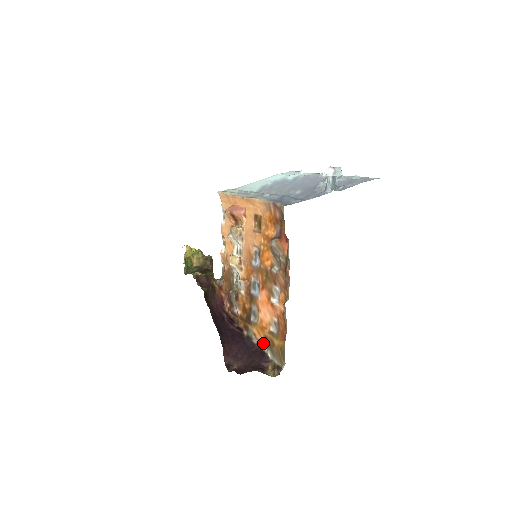
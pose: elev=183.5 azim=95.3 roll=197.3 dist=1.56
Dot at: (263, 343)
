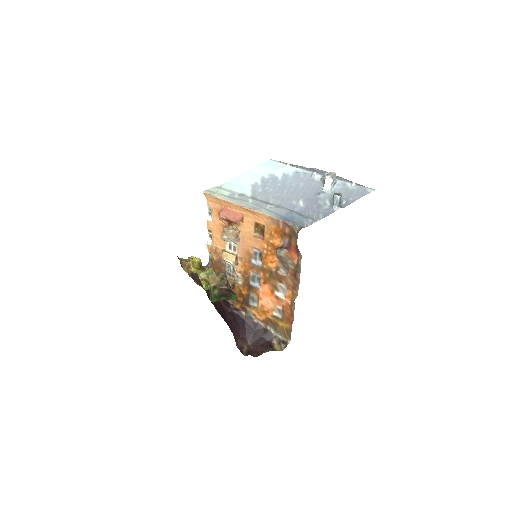
Dot at: (265, 322)
